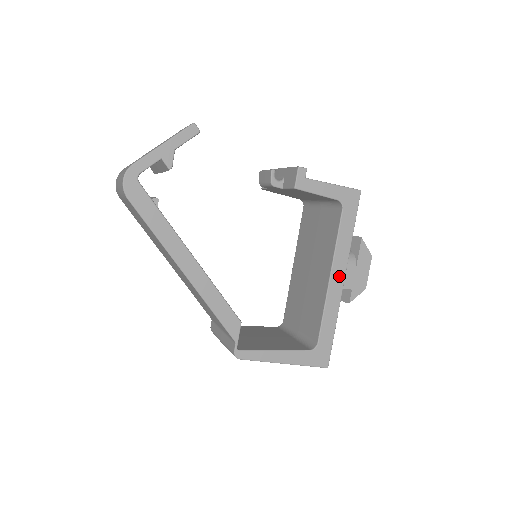
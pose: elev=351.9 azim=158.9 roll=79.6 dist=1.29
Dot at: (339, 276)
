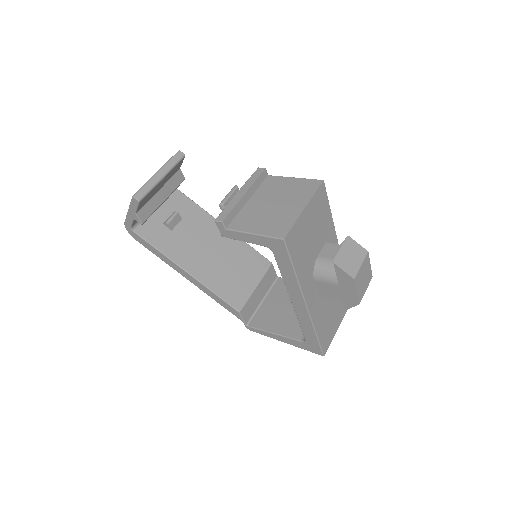
Dot at: (299, 302)
